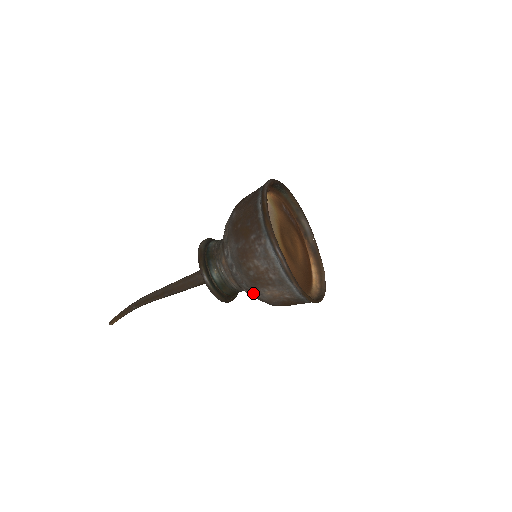
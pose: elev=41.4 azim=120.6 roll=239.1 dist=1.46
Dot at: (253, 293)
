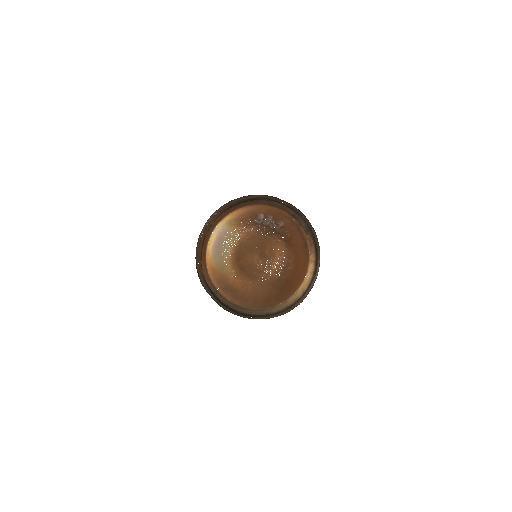
Dot at: occluded
